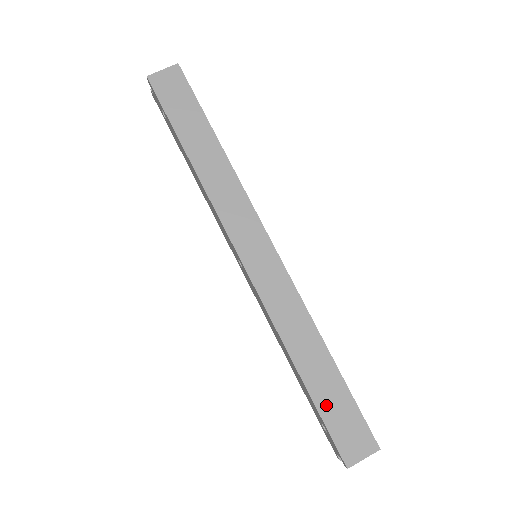
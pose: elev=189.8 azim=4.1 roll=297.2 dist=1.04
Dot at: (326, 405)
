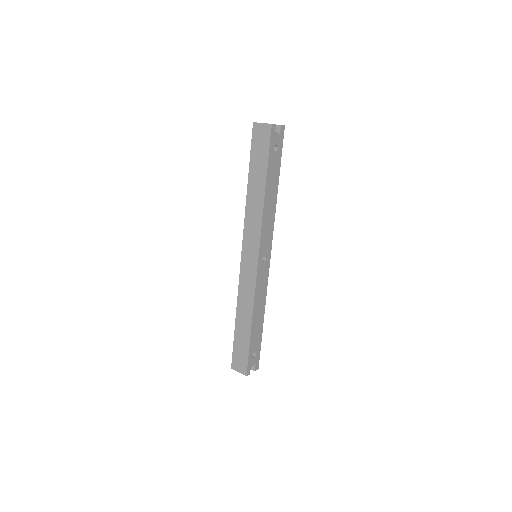
Dot at: (238, 341)
